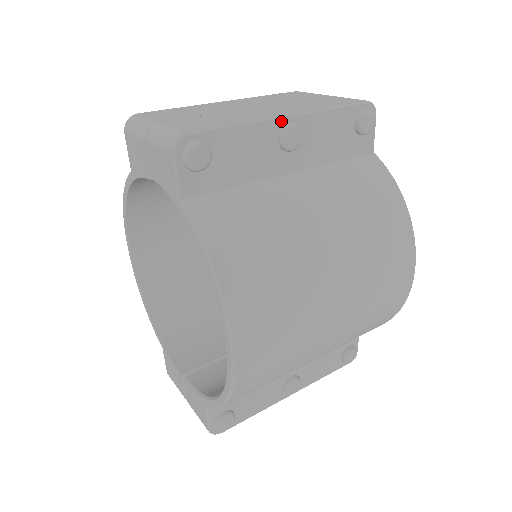
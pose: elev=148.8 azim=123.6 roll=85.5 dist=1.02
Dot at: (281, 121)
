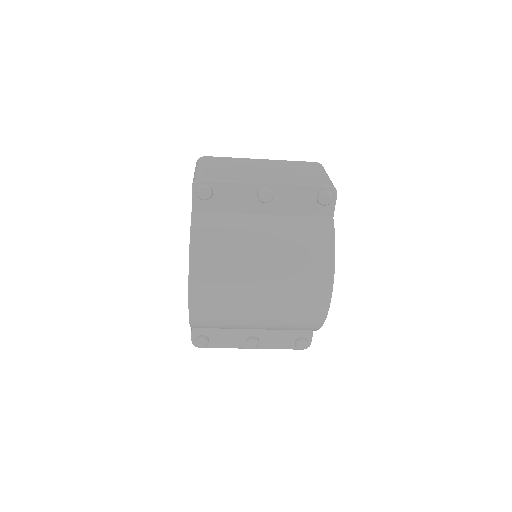
Dot at: (261, 185)
